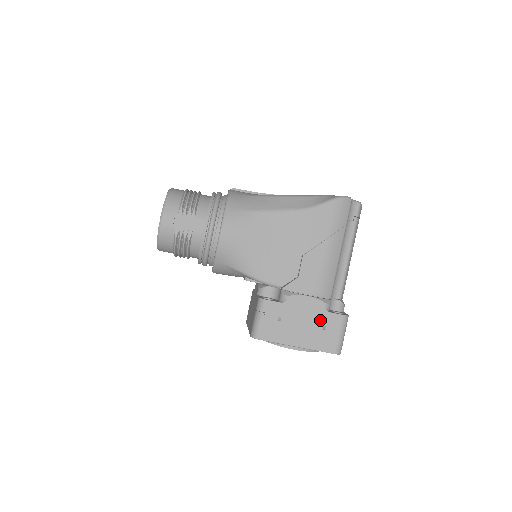
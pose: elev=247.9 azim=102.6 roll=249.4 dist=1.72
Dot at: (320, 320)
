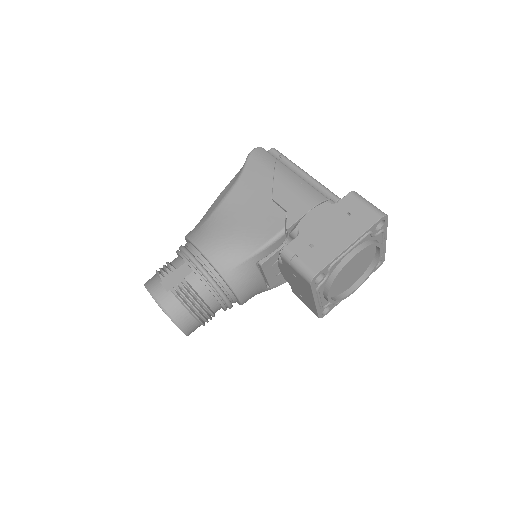
Dot at: (339, 213)
